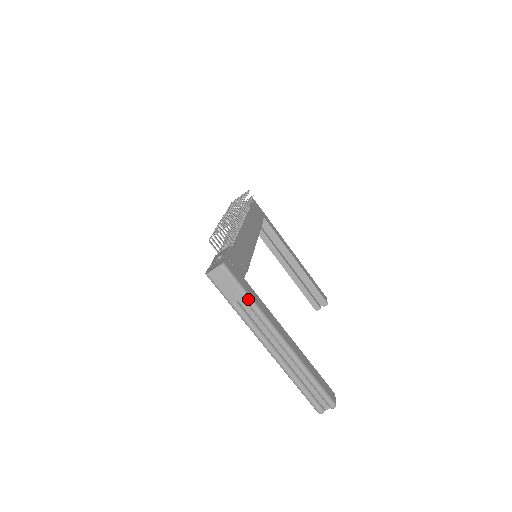
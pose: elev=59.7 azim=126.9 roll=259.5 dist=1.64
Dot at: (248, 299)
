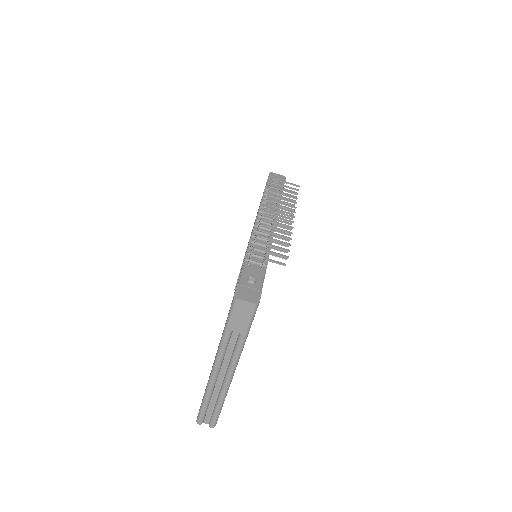
Dot at: (244, 338)
